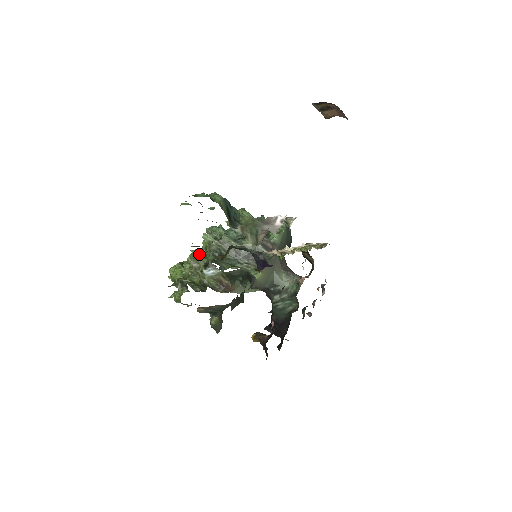
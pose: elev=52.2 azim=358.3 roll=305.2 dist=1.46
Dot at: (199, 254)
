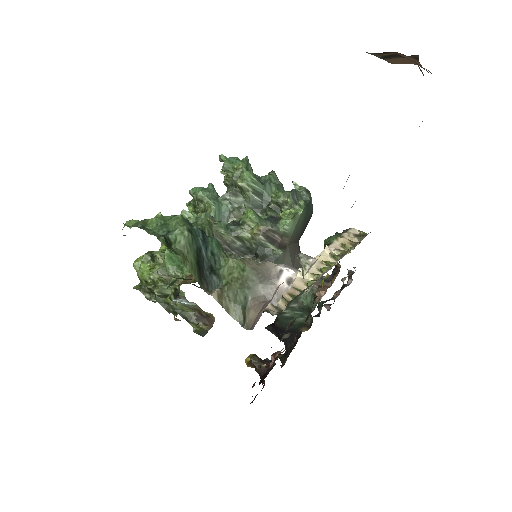
Dot at: (170, 260)
